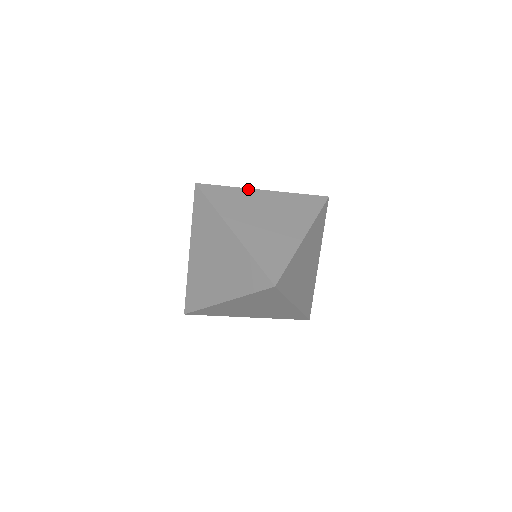
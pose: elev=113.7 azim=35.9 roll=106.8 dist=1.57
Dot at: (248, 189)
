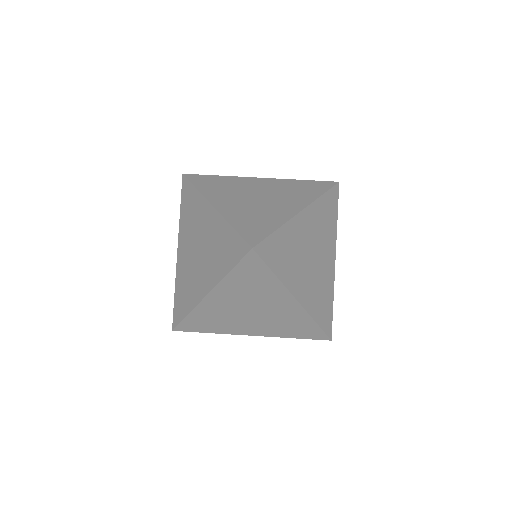
Dot at: (199, 306)
